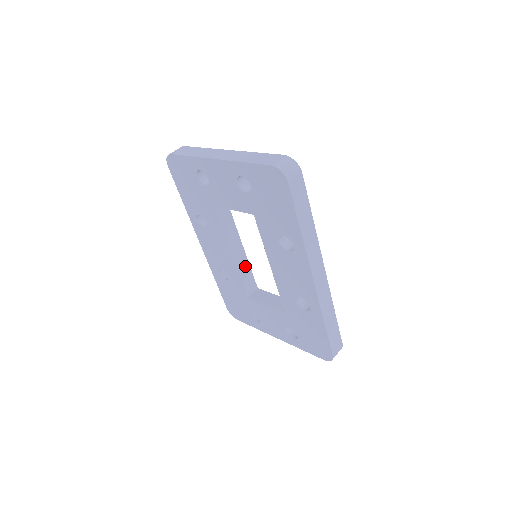
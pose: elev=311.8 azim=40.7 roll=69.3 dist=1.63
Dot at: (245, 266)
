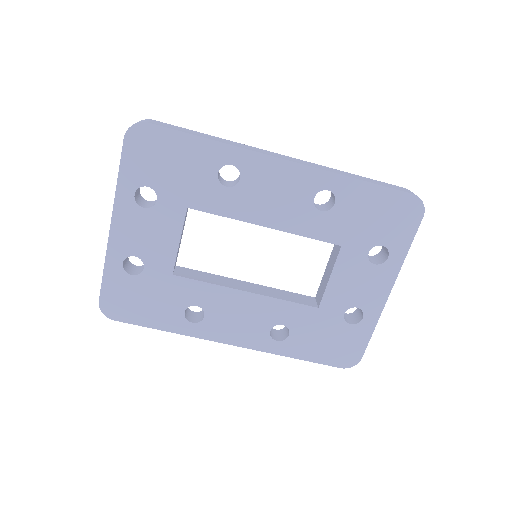
Dot at: (274, 292)
